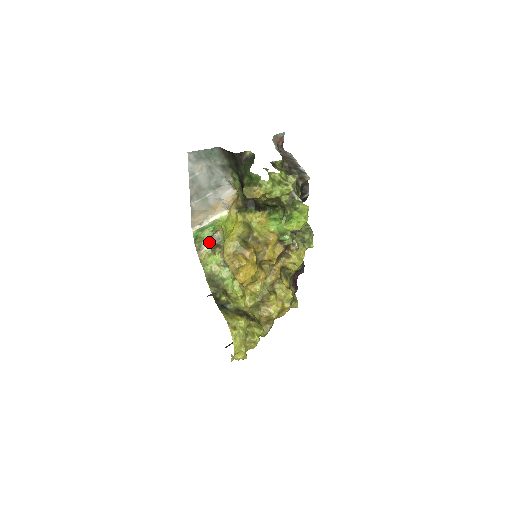
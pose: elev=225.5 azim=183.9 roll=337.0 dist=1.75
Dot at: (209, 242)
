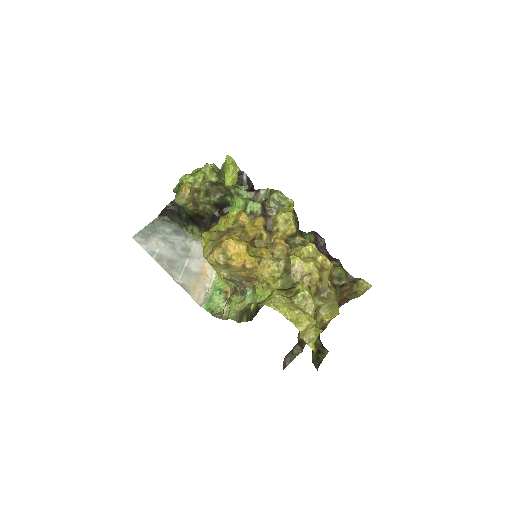
Dot at: (225, 304)
